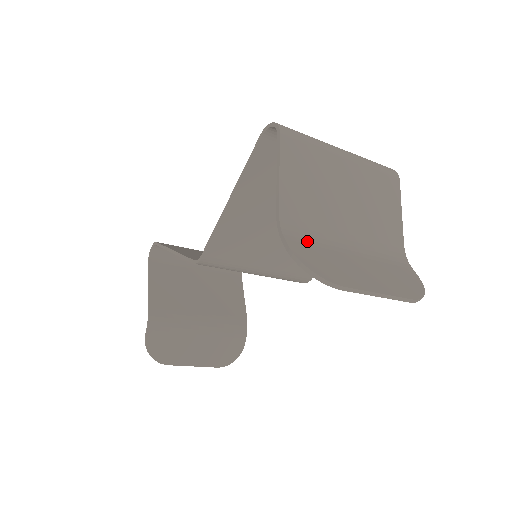
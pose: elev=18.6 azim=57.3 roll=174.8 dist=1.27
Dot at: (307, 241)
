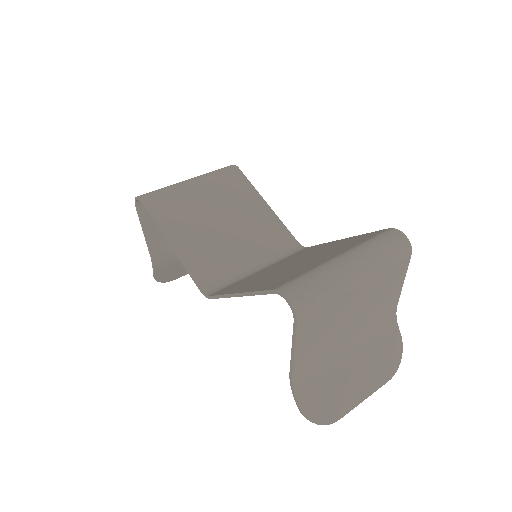
Dot at: (314, 383)
